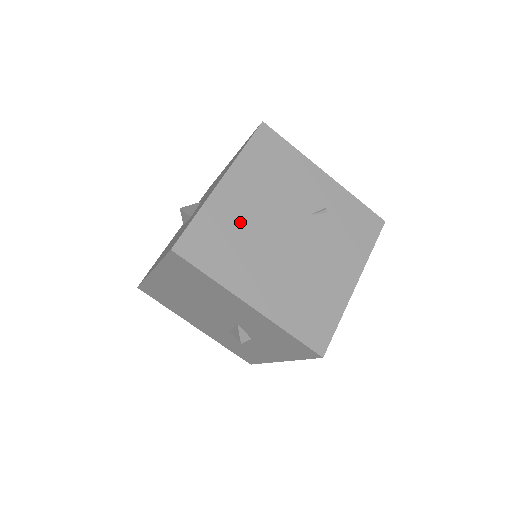
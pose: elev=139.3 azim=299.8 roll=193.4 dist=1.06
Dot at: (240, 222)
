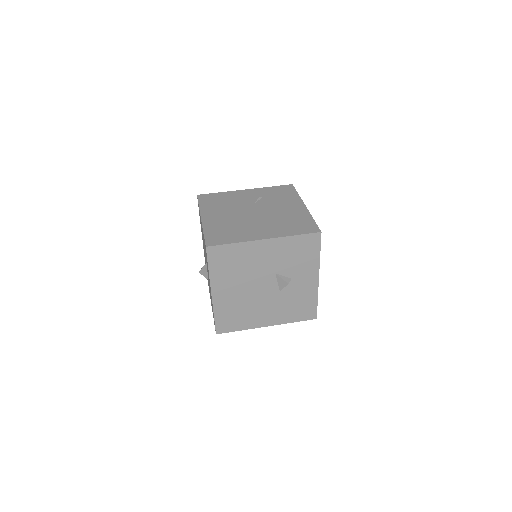
Dot at: (226, 223)
